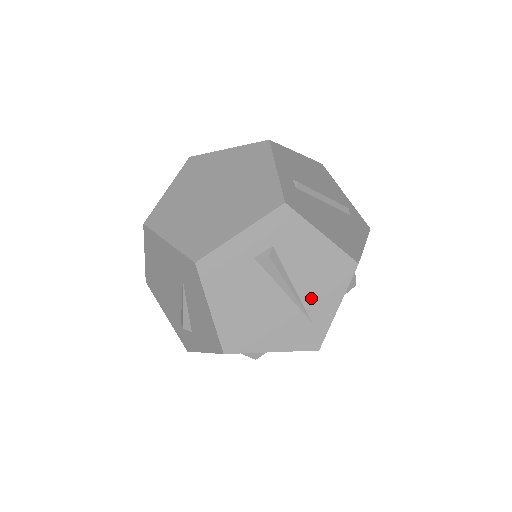
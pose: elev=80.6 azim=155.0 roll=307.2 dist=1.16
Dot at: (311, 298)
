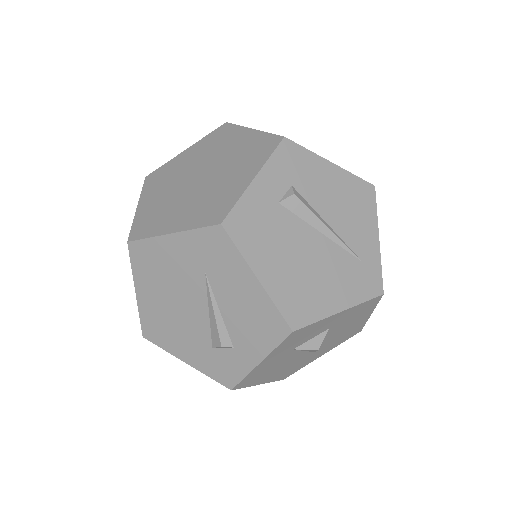
Dot at: (350, 235)
